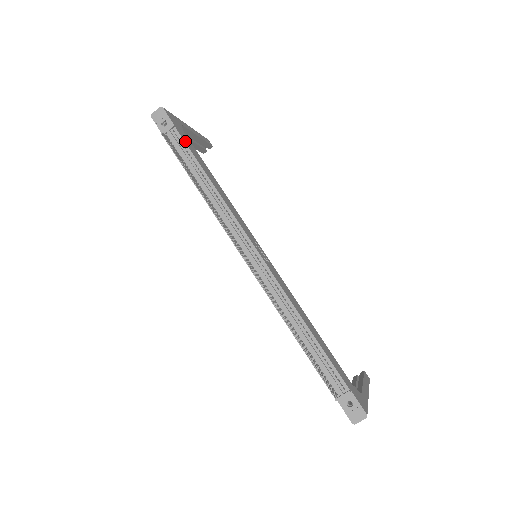
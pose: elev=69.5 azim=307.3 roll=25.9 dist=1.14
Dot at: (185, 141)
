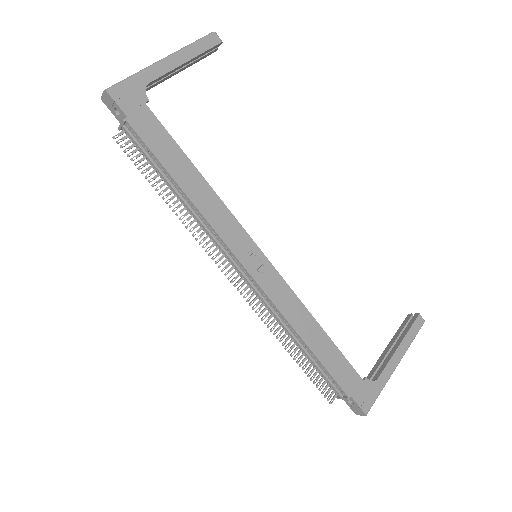
Dot at: (144, 138)
